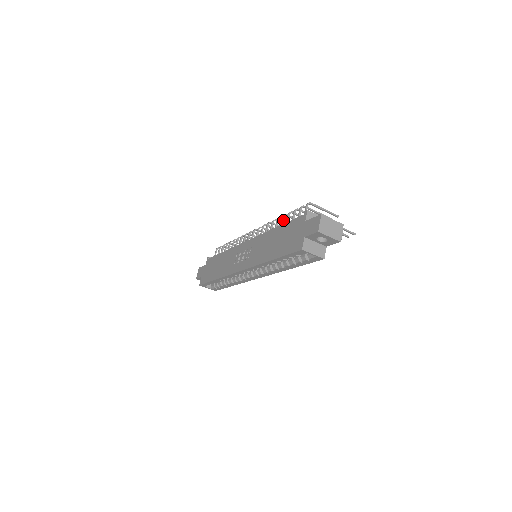
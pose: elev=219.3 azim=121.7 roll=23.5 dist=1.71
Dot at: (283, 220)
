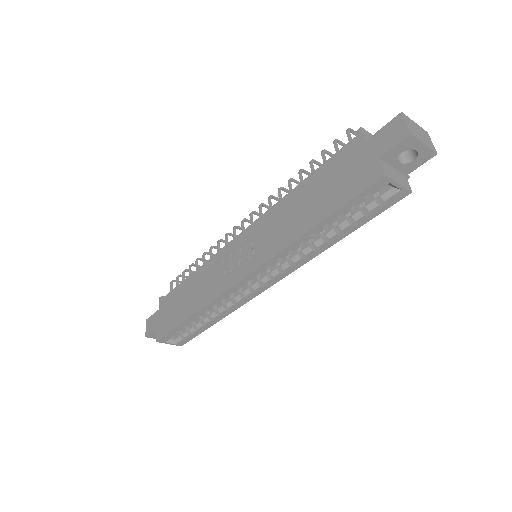
Dot at: (302, 176)
